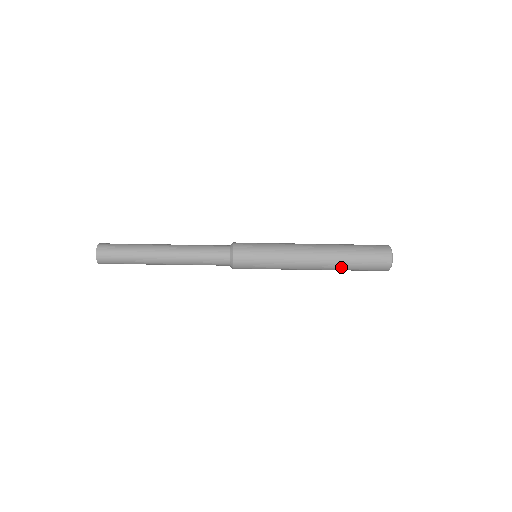
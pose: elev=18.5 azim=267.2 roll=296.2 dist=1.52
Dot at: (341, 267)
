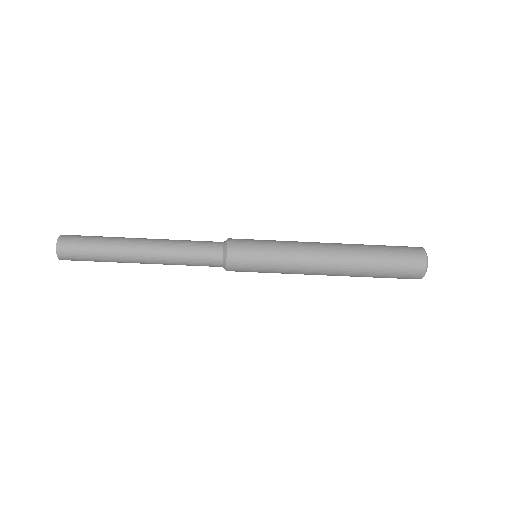
Dot at: (364, 265)
